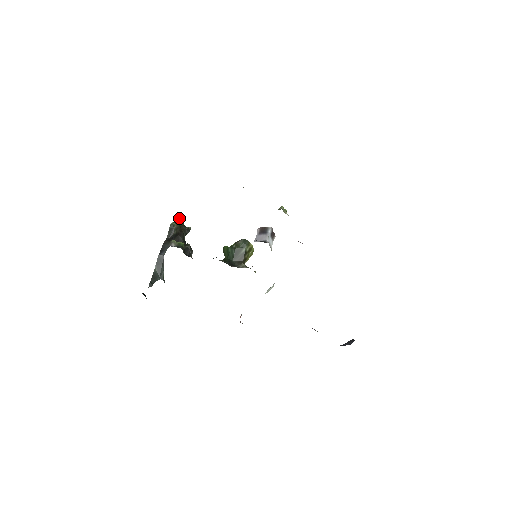
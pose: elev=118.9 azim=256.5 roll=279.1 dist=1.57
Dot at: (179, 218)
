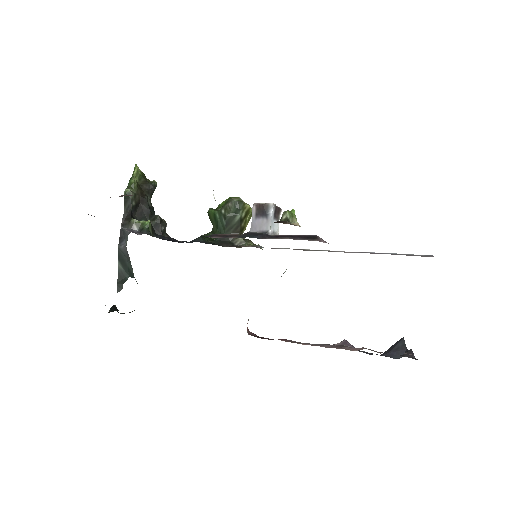
Dot at: (135, 174)
